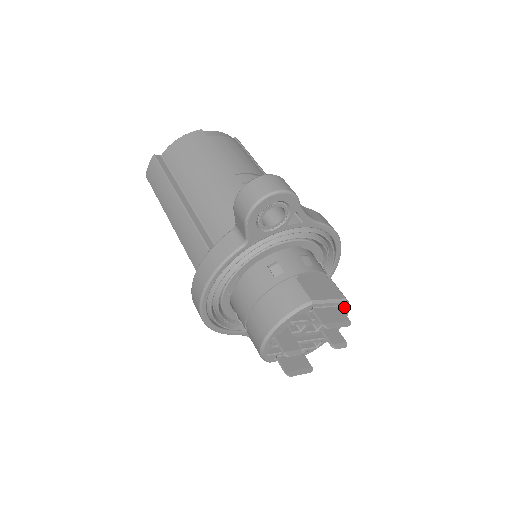
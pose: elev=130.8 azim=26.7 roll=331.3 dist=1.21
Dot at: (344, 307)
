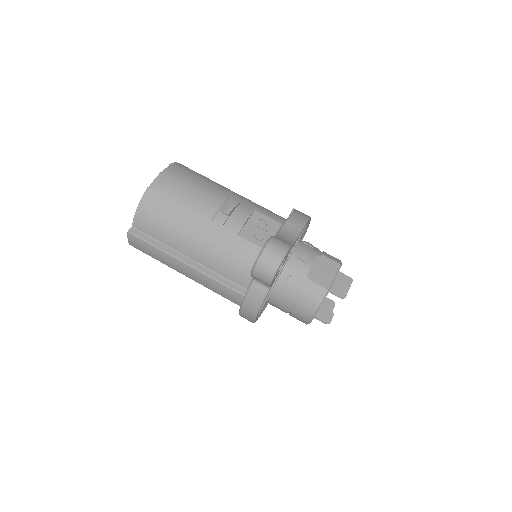
Dot at: occluded
